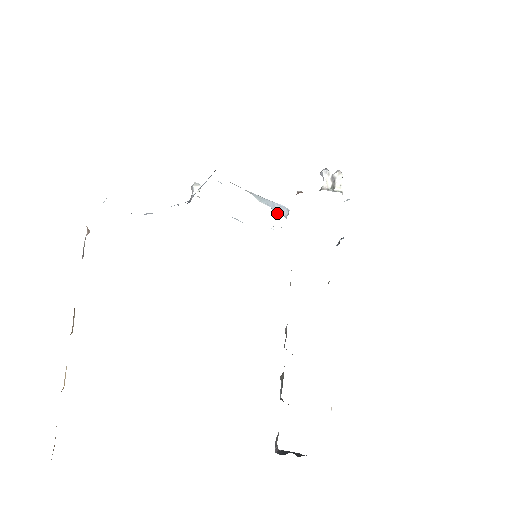
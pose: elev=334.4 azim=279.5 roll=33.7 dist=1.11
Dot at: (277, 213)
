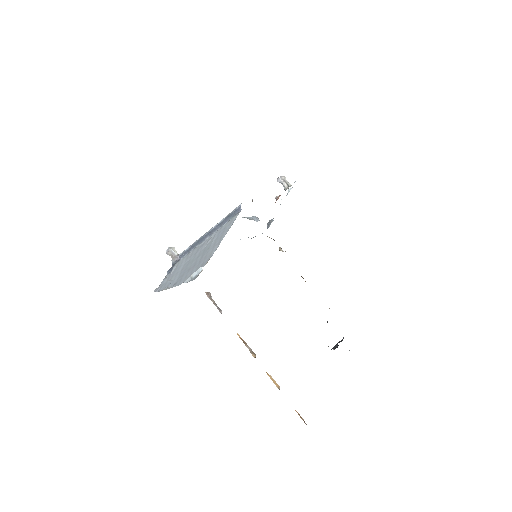
Dot at: occluded
